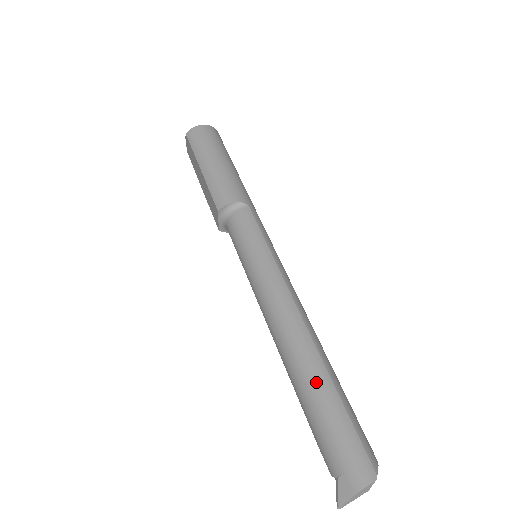
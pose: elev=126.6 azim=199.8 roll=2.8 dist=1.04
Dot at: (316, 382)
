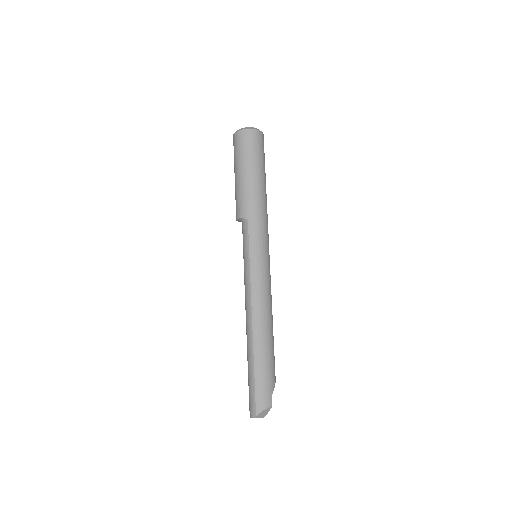
Dot at: (248, 359)
